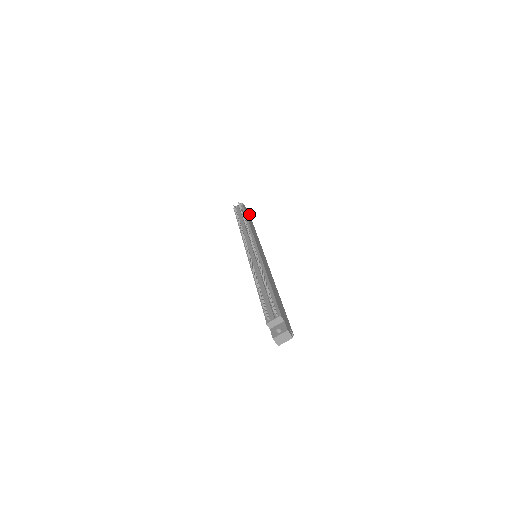
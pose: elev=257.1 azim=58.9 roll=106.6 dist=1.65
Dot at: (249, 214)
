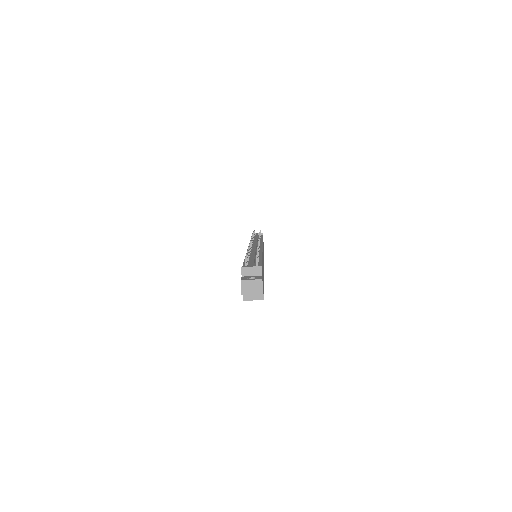
Dot at: occluded
